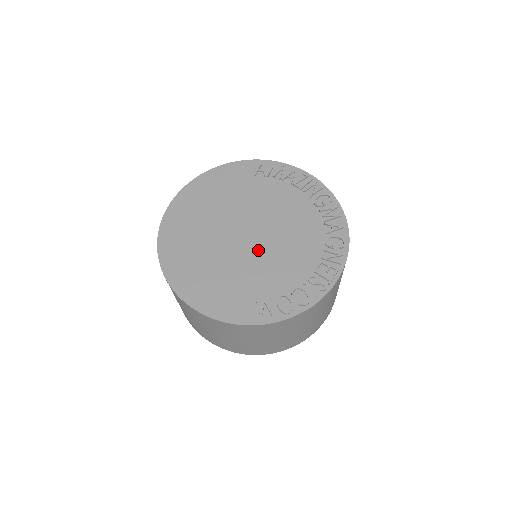
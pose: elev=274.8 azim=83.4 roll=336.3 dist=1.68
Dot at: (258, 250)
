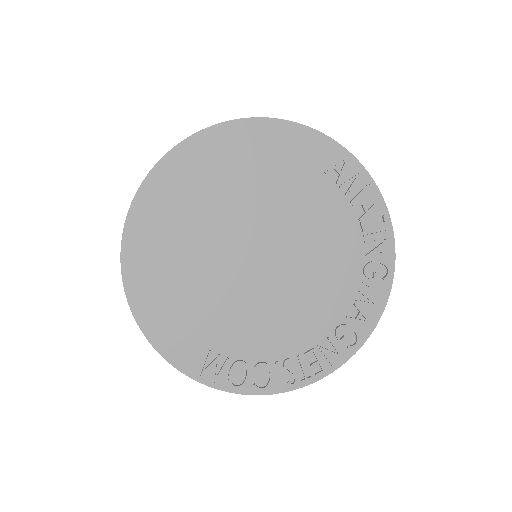
Dot at: (256, 285)
